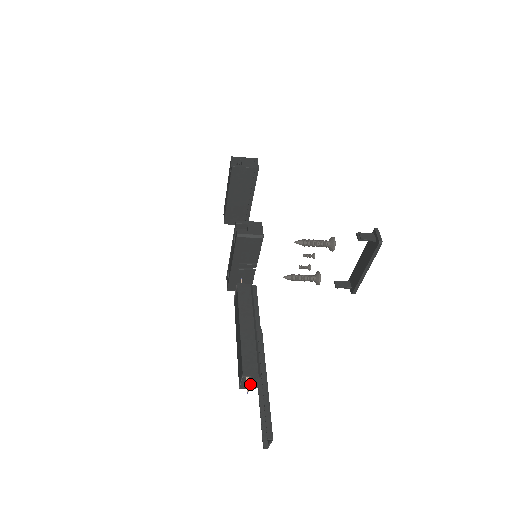
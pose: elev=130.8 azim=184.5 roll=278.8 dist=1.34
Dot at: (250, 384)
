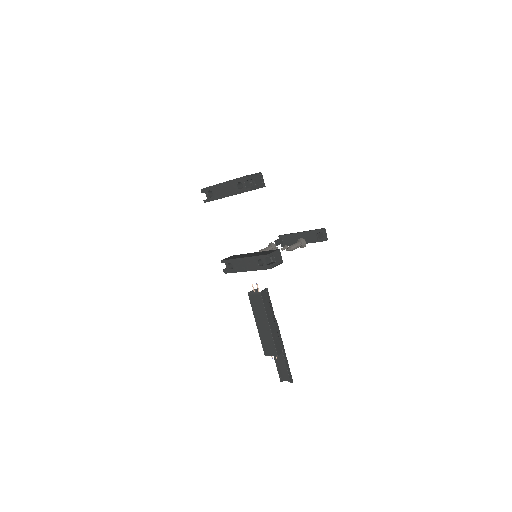
Dot at: occluded
